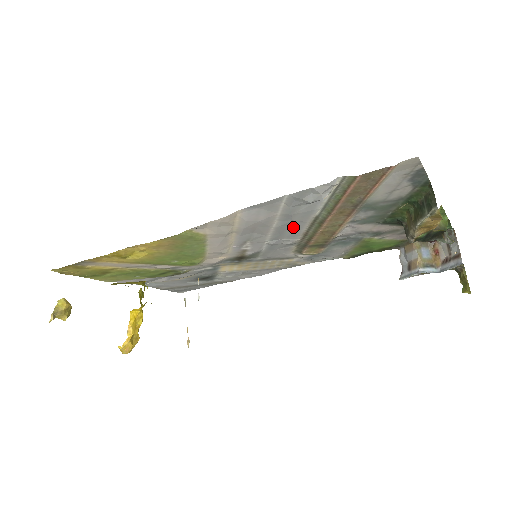
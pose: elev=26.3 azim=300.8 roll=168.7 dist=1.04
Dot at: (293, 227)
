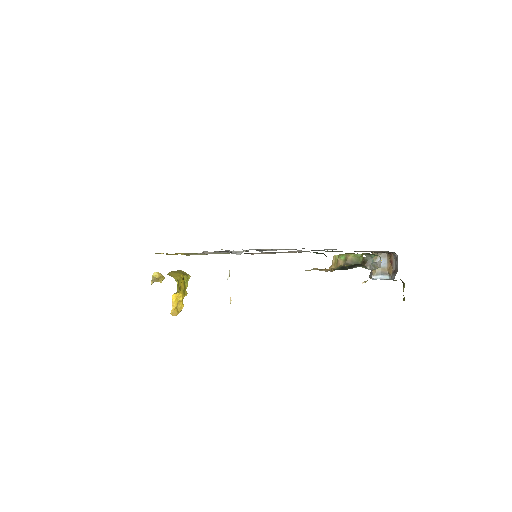
Dot at: occluded
